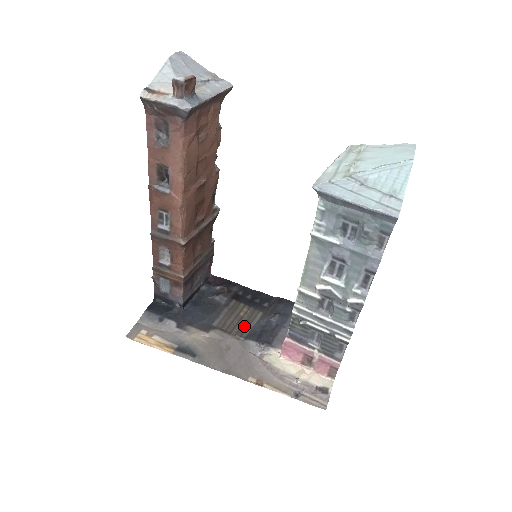
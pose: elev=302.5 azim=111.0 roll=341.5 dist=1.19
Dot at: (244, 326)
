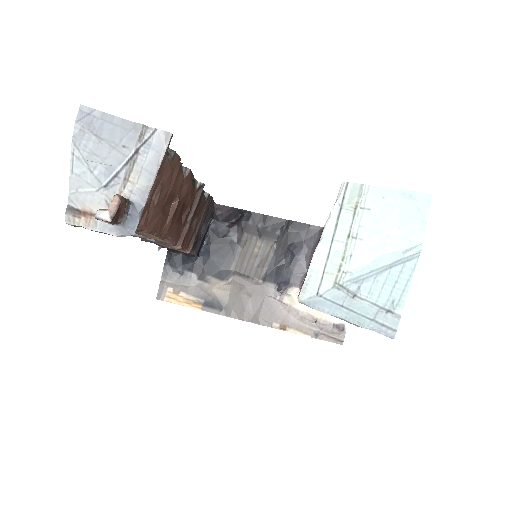
Dot at: (260, 265)
